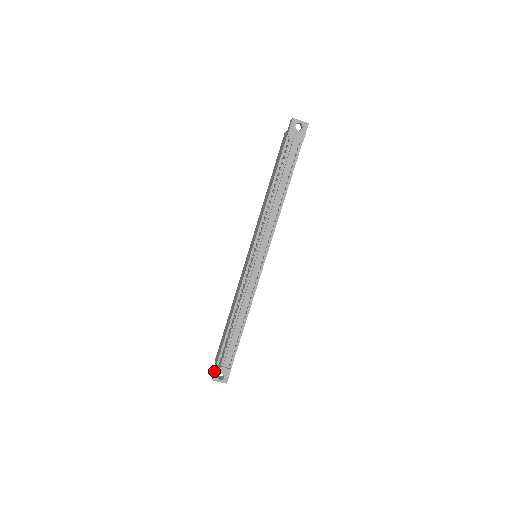
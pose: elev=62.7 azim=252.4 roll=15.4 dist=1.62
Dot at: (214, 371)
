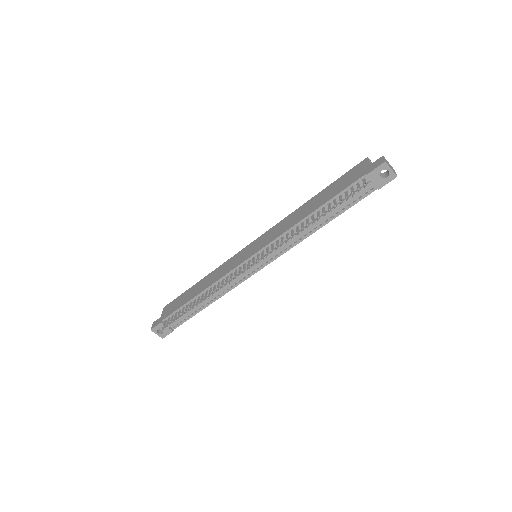
Dot at: (156, 324)
